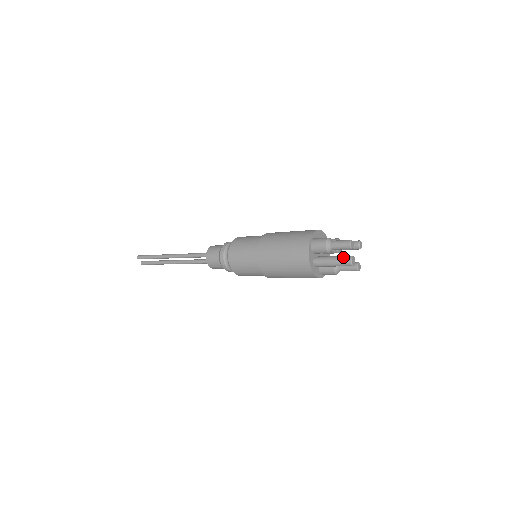
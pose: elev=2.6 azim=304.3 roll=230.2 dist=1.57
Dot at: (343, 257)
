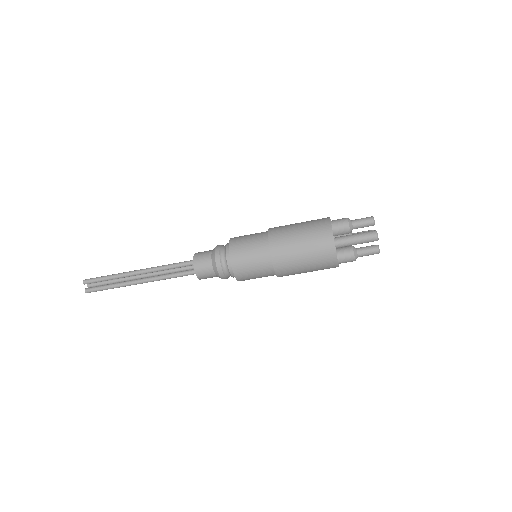
Dot at: occluded
